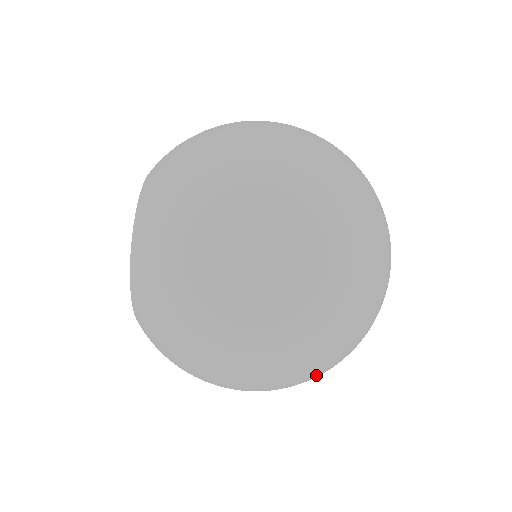
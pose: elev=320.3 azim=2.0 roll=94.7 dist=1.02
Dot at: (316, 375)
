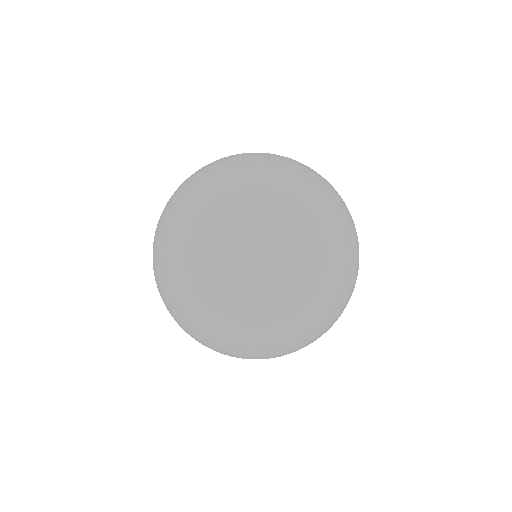
Dot at: (206, 313)
